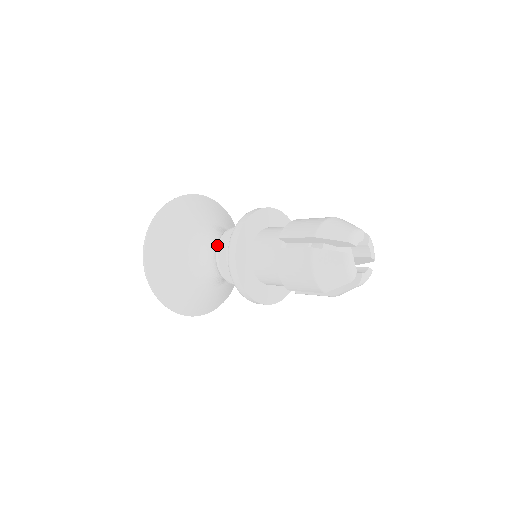
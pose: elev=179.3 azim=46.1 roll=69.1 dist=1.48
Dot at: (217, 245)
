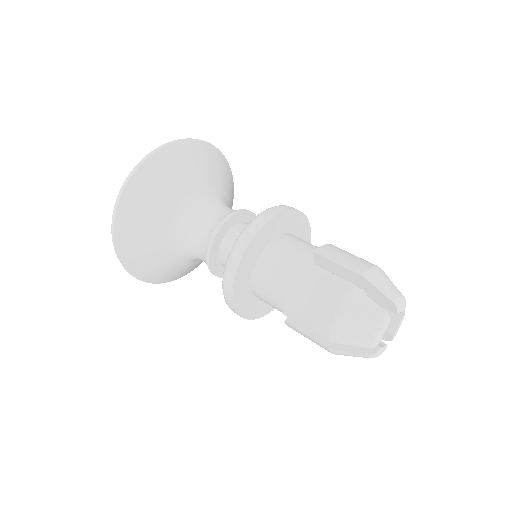
Dot at: occluded
